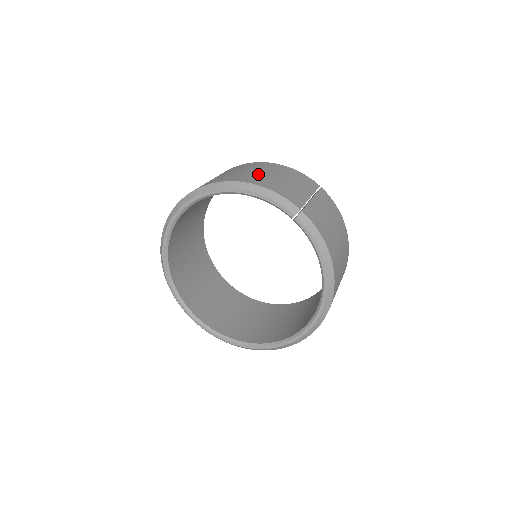
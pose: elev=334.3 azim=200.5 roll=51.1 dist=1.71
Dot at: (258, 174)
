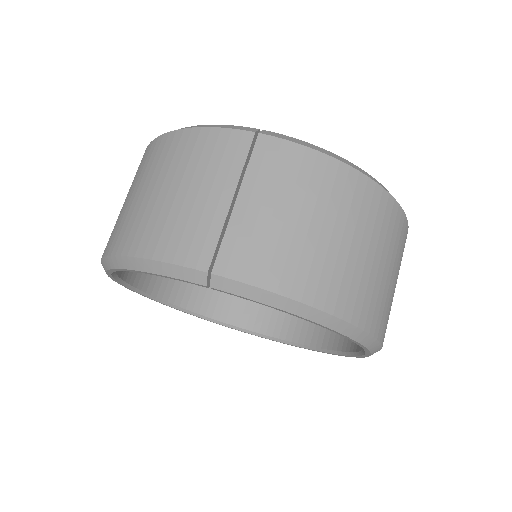
Dot at: (141, 205)
